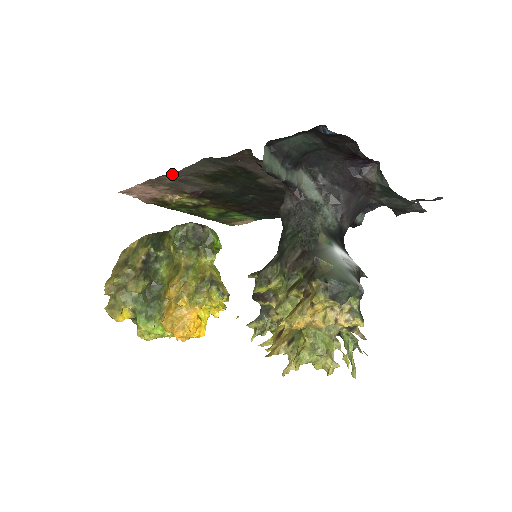
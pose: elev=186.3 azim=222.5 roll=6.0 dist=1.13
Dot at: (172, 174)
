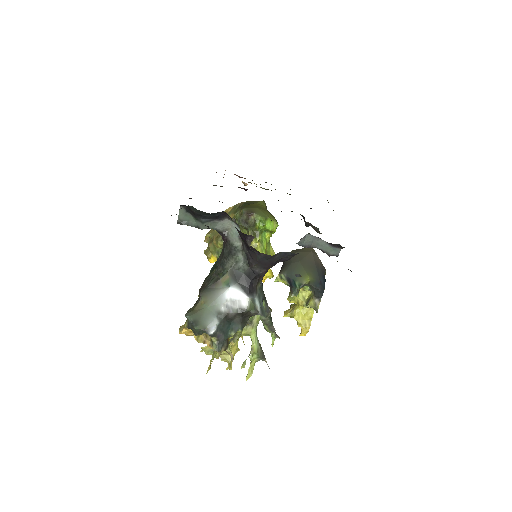
Dot at: occluded
